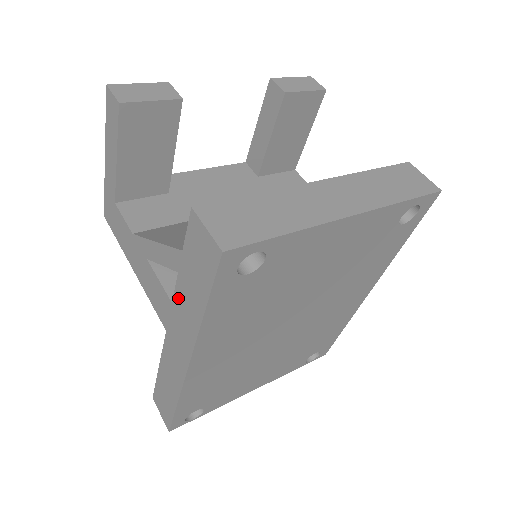
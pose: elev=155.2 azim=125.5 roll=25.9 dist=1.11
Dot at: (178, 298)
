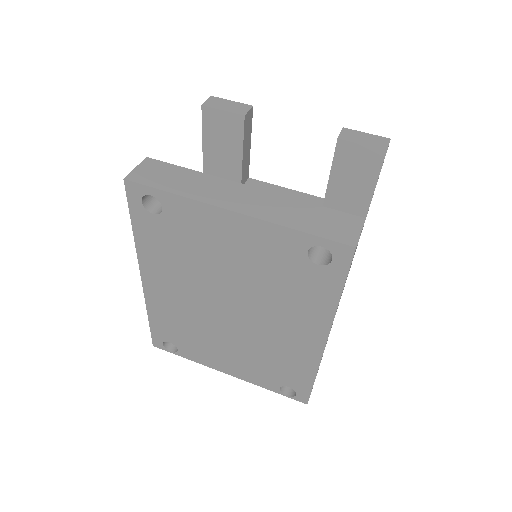
Dot at: occluded
